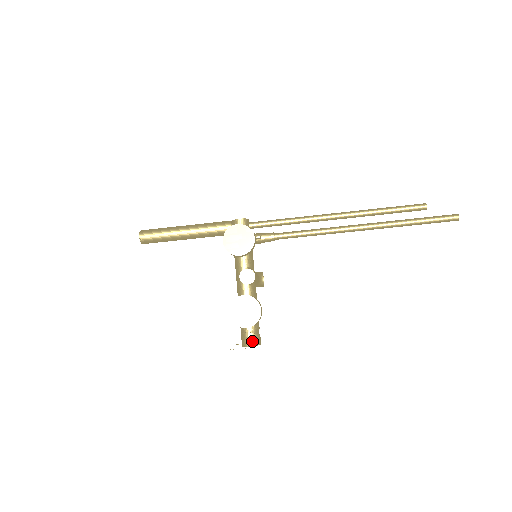
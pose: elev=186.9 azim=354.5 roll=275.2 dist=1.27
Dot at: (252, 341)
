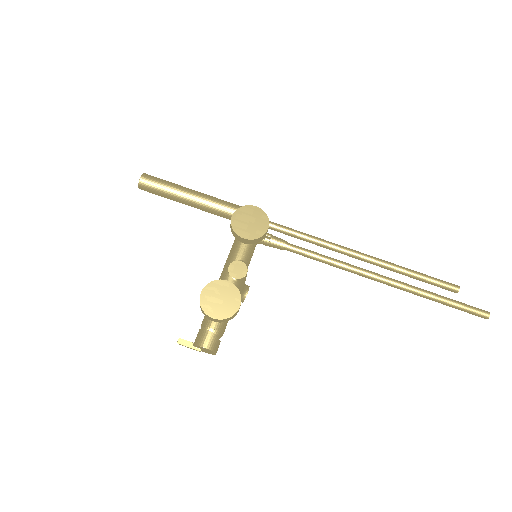
Dot at: (209, 343)
